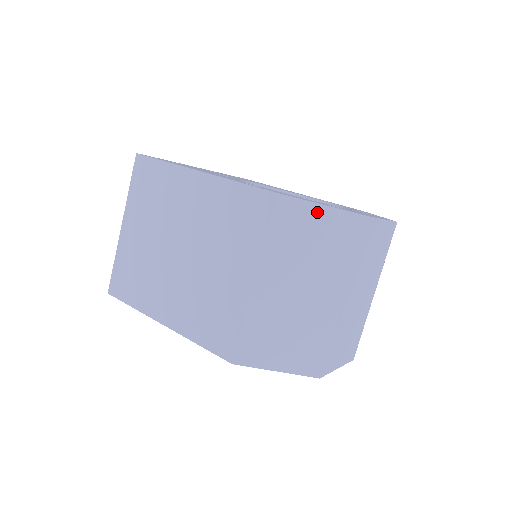
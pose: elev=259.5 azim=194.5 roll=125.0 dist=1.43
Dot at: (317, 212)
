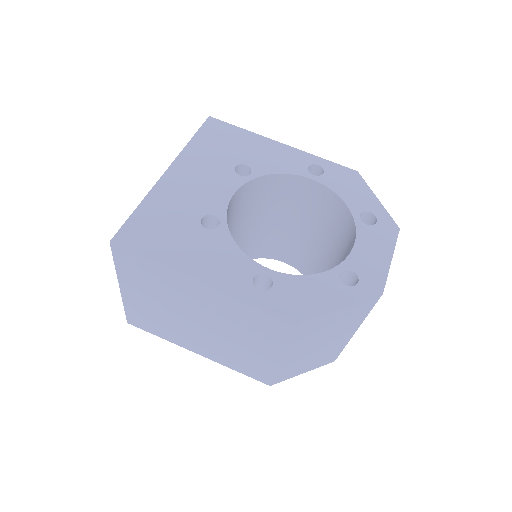
Dot at: (336, 313)
